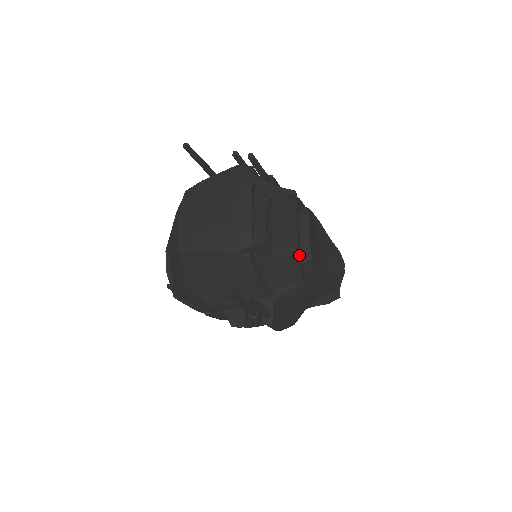
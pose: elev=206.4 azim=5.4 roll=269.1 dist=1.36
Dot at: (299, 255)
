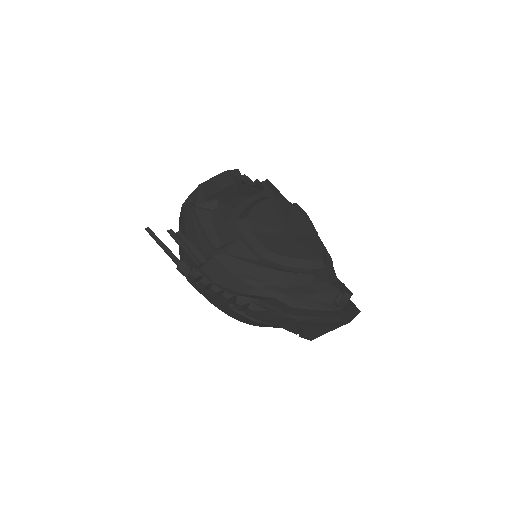
Dot at: (234, 213)
